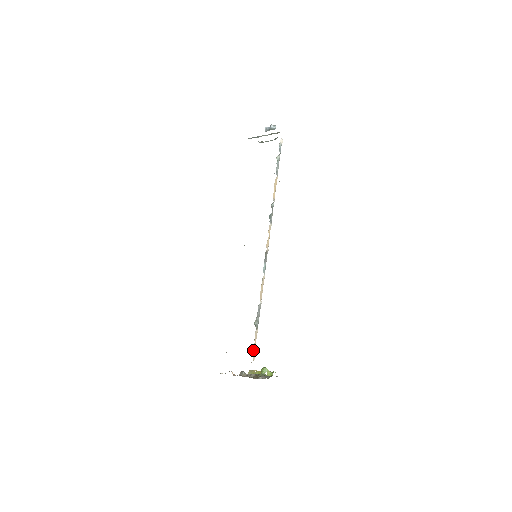
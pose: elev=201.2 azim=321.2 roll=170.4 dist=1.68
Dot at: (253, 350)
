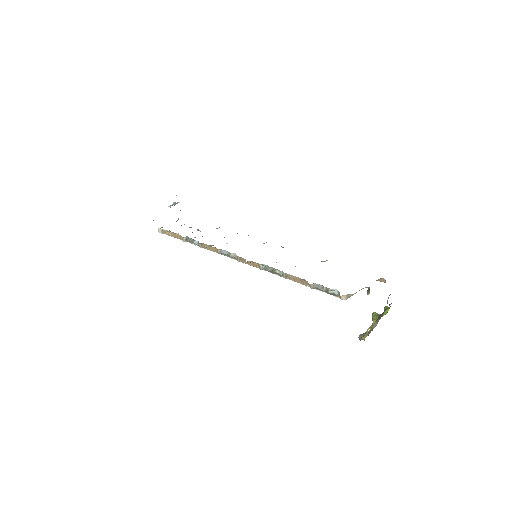
Dot at: occluded
